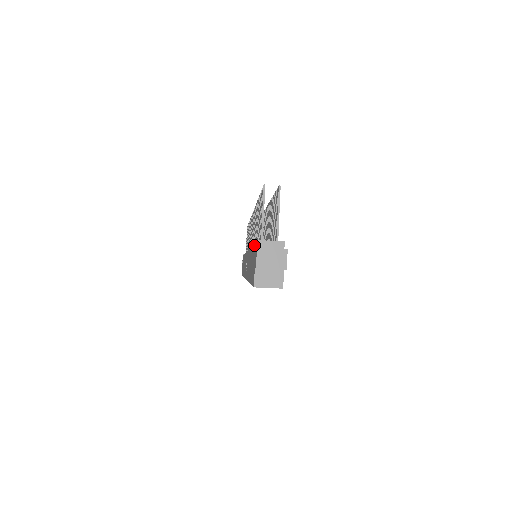
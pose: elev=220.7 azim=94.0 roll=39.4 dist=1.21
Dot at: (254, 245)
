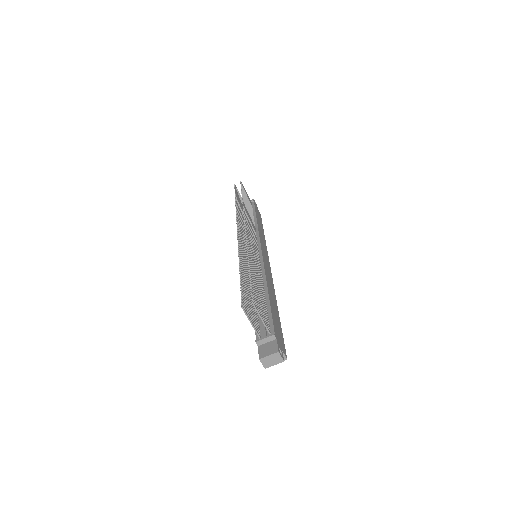
Dot at: (255, 334)
